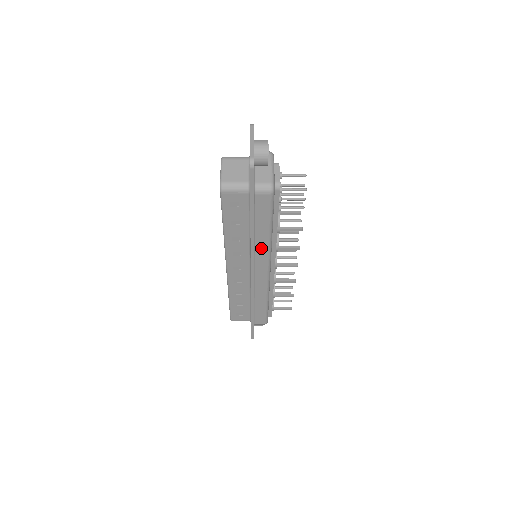
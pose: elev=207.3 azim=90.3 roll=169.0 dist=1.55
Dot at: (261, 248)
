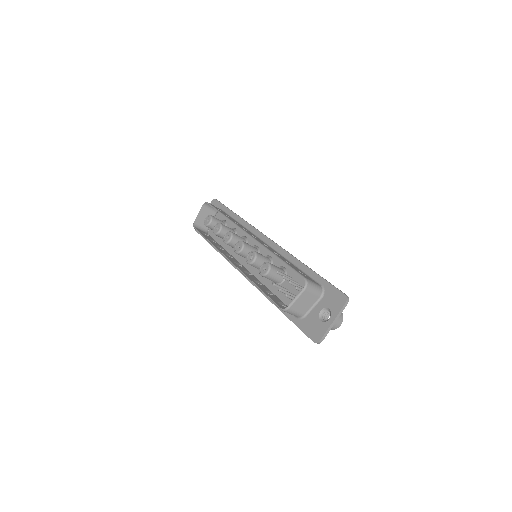
Dot at: occluded
